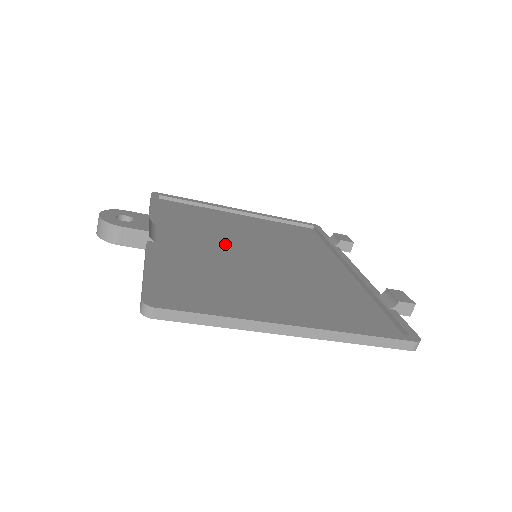
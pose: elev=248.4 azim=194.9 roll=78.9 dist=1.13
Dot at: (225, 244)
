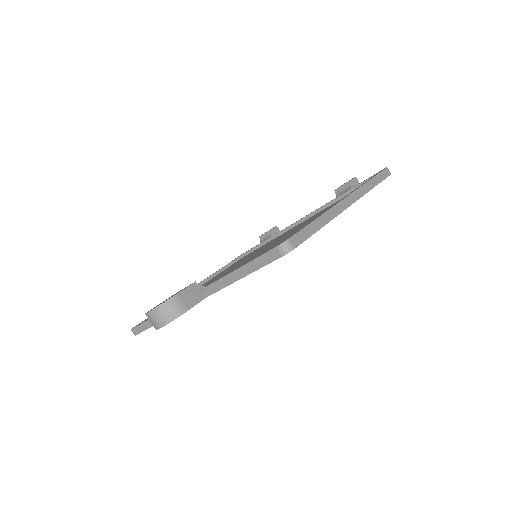
Dot at: occluded
